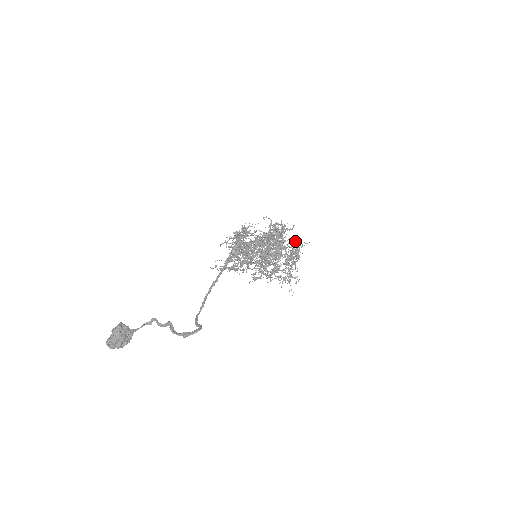
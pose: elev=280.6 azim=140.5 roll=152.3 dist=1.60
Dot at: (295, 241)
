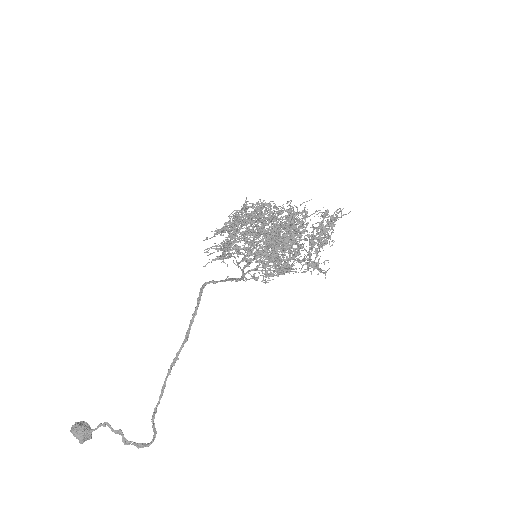
Dot at: (325, 211)
